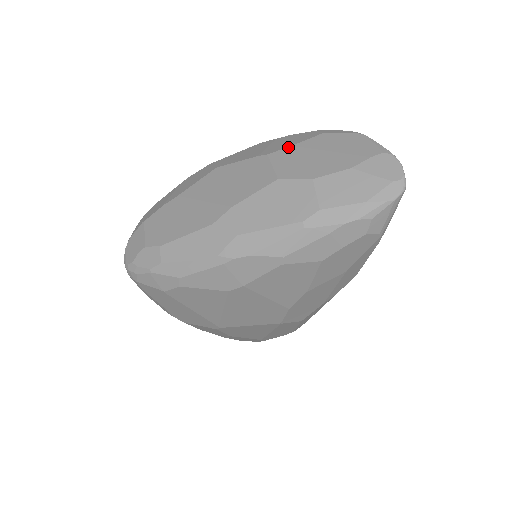
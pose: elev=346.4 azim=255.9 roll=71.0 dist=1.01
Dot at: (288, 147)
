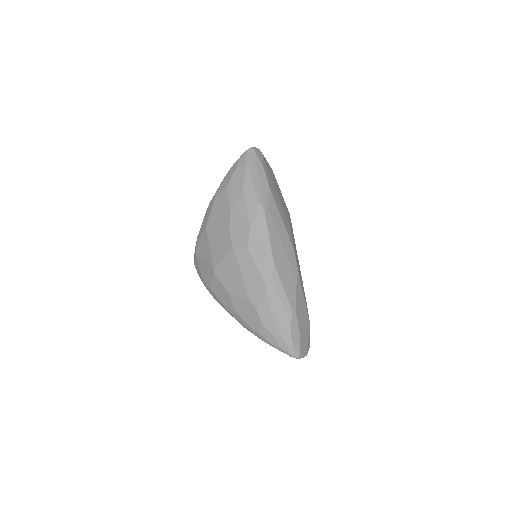
Dot at: occluded
